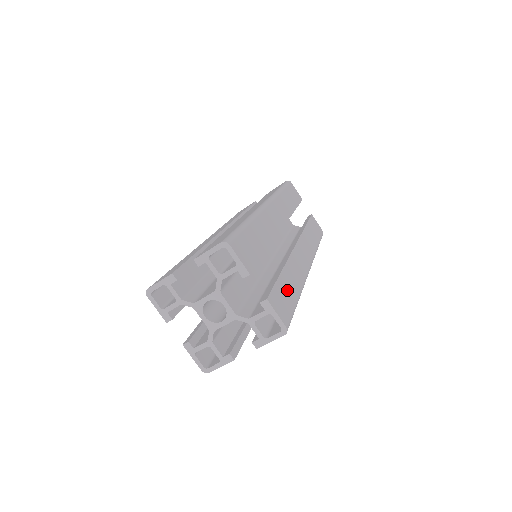
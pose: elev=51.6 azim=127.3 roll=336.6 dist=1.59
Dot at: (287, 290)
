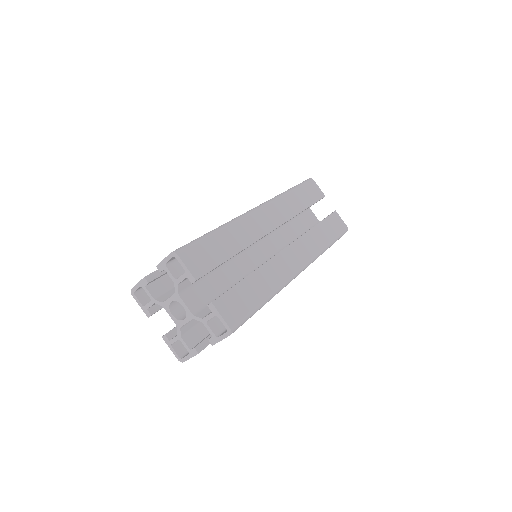
Dot at: (249, 293)
